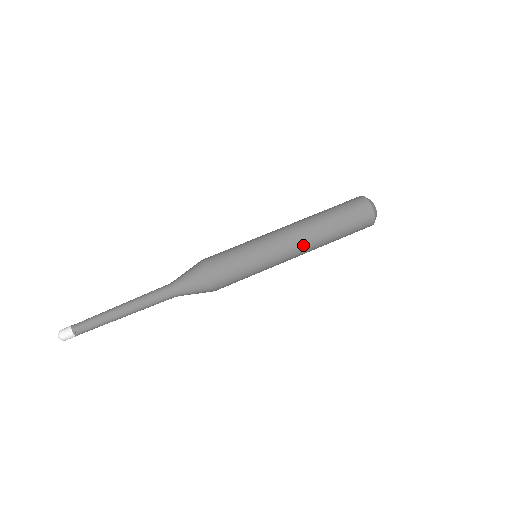
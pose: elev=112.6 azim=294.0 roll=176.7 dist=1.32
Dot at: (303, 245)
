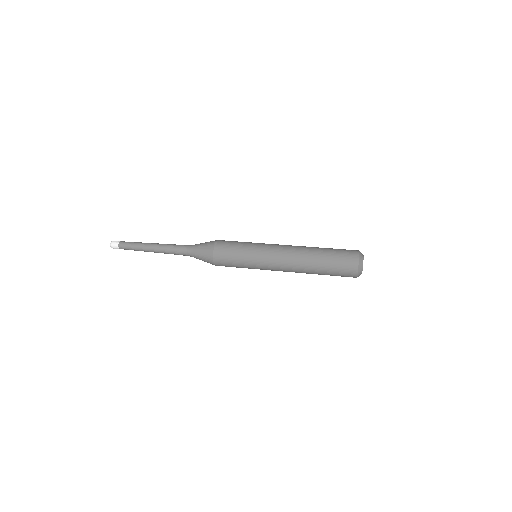
Dot at: (291, 249)
